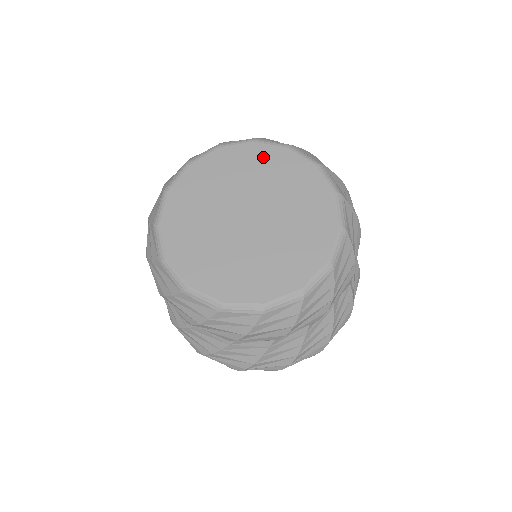
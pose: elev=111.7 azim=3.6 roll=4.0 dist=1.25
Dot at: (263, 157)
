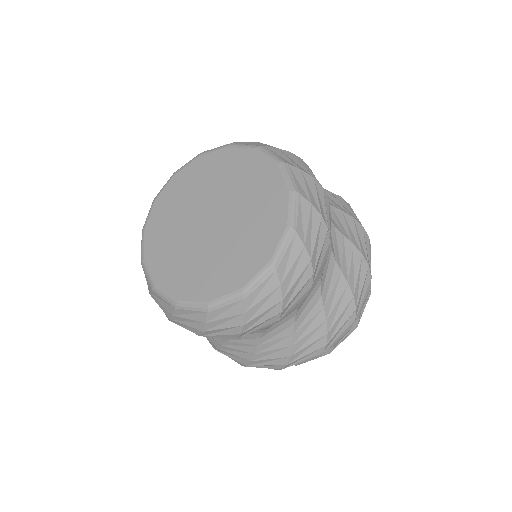
Dot at: (268, 183)
